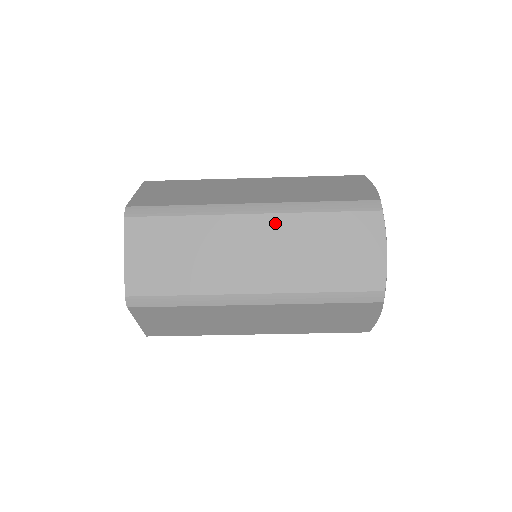
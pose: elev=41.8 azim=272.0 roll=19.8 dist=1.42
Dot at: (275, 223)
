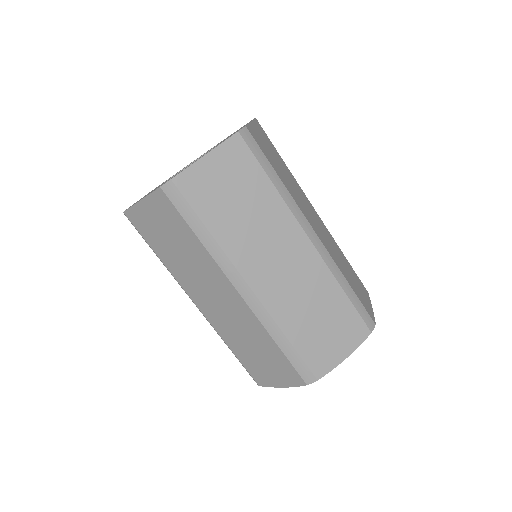
Dot at: (314, 262)
